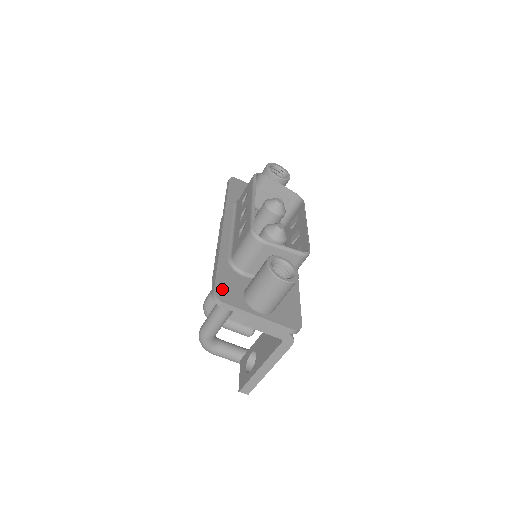
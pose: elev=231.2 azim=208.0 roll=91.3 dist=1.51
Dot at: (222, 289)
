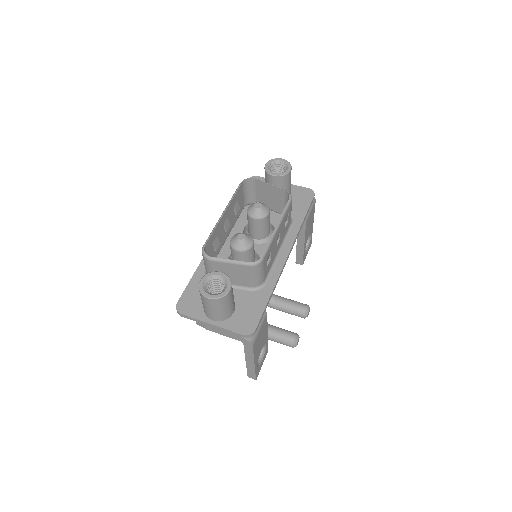
Dot at: (185, 301)
